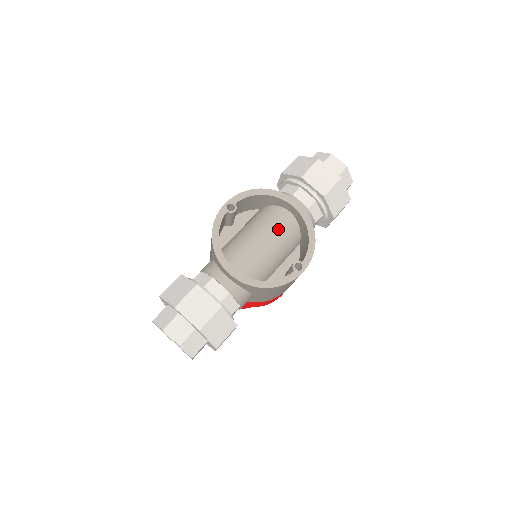
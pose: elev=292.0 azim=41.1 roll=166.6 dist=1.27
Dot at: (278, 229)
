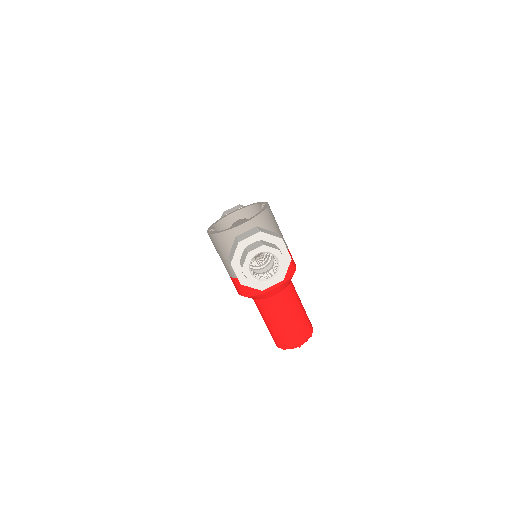
Dot at: (241, 222)
